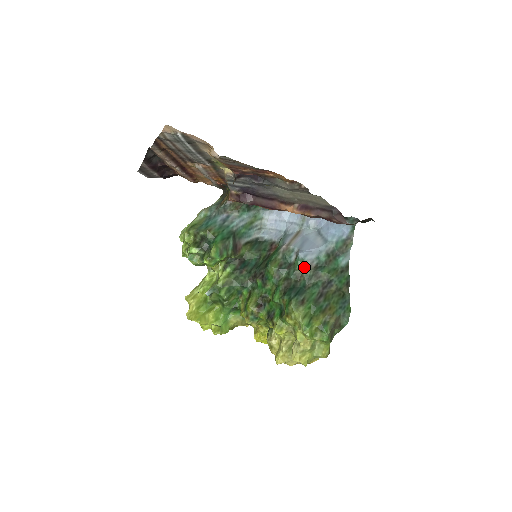
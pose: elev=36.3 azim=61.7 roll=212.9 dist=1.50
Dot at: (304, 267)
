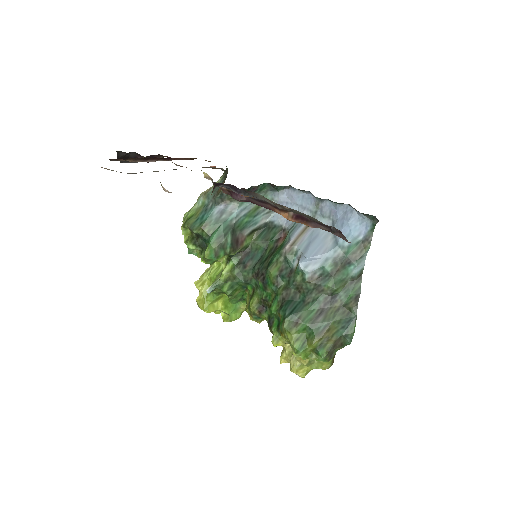
Dot at: (304, 279)
